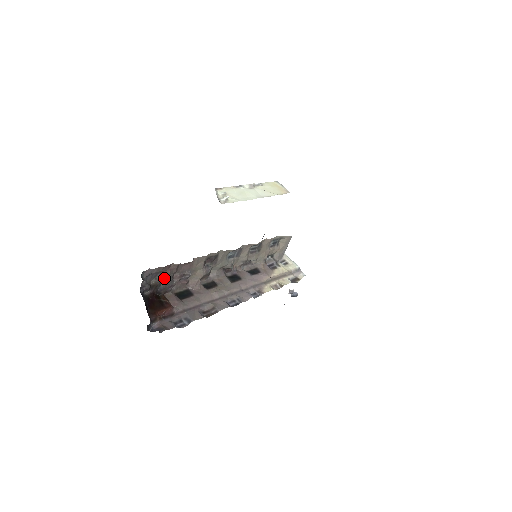
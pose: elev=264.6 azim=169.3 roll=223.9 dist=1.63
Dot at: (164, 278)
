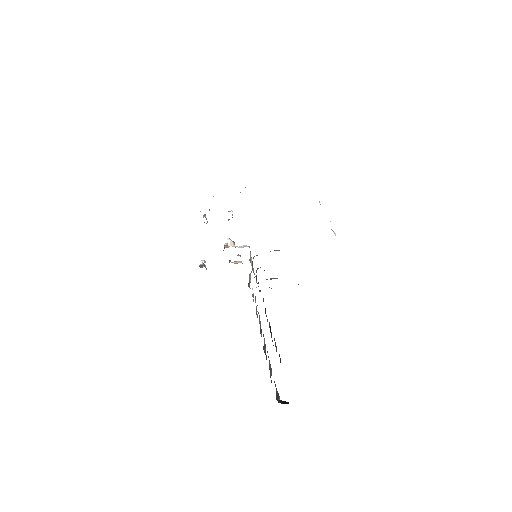
Dot at: occluded
